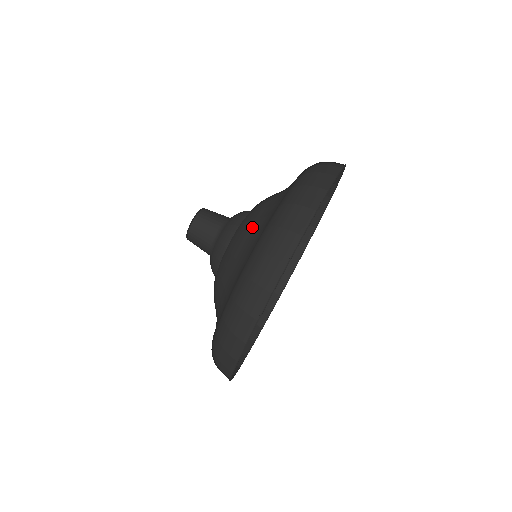
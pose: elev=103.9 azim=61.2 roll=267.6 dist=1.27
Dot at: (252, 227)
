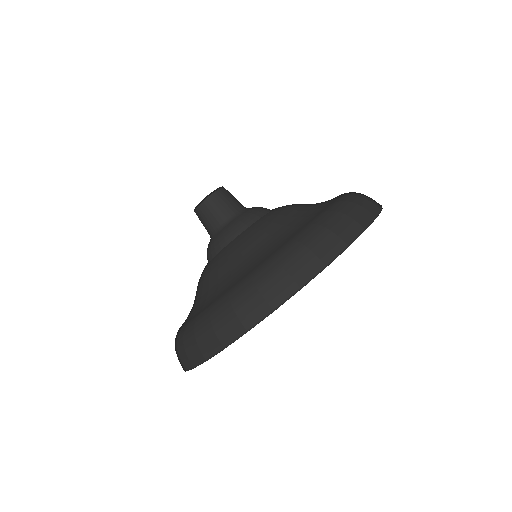
Dot at: (221, 272)
